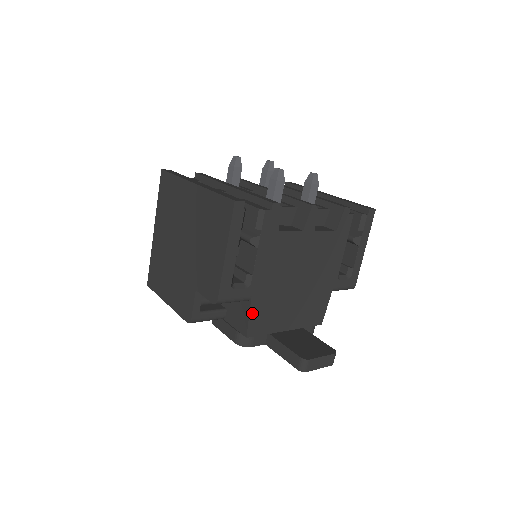
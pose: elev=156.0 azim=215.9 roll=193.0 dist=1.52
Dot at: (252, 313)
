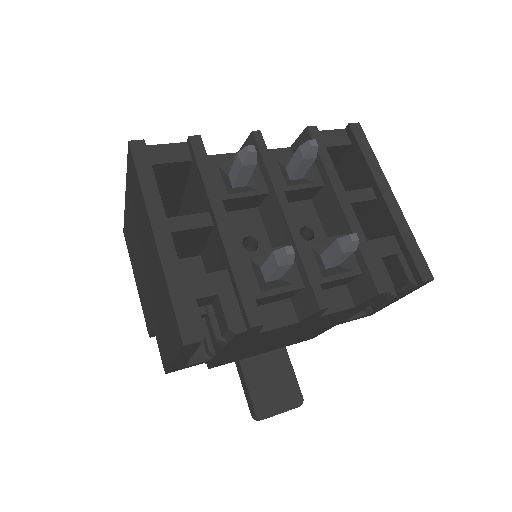
Dot at: (215, 362)
